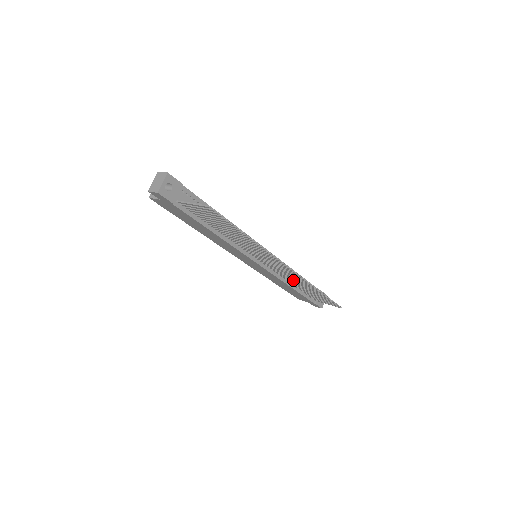
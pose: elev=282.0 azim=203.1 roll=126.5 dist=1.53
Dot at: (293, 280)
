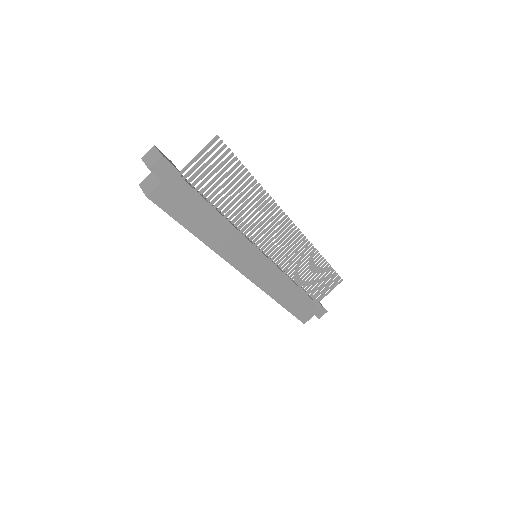
Dot at: (297, 265)
